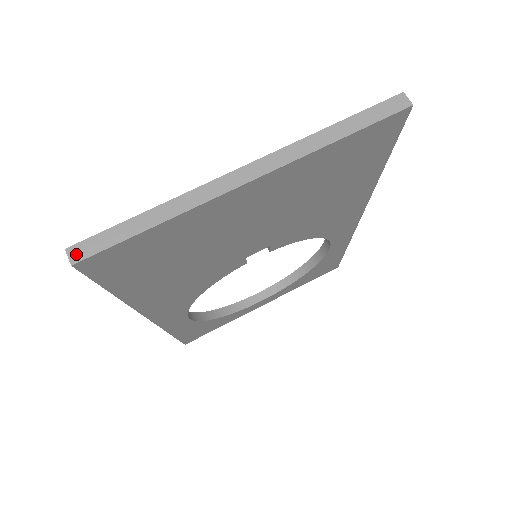
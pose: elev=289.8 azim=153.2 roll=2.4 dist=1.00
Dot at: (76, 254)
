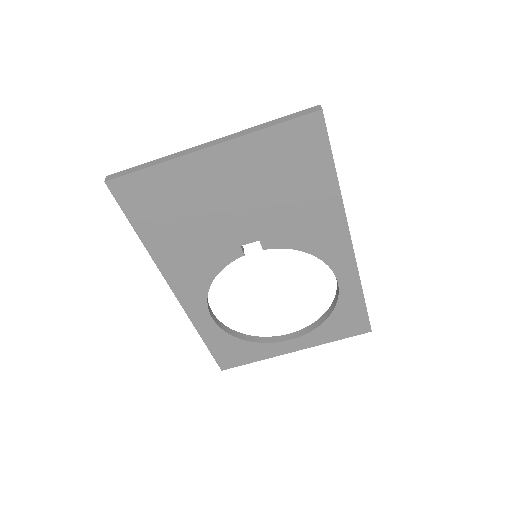
Dot at: (109, 178)
